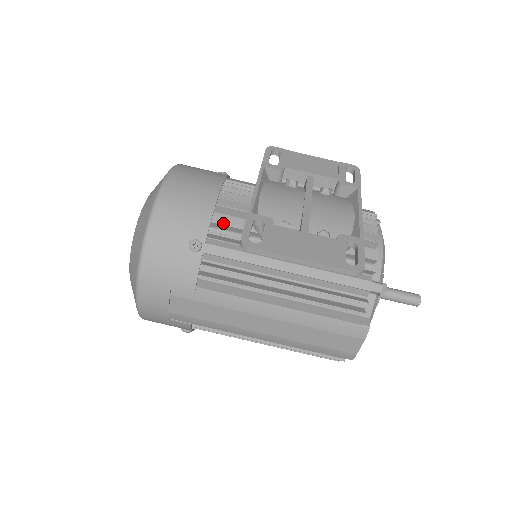
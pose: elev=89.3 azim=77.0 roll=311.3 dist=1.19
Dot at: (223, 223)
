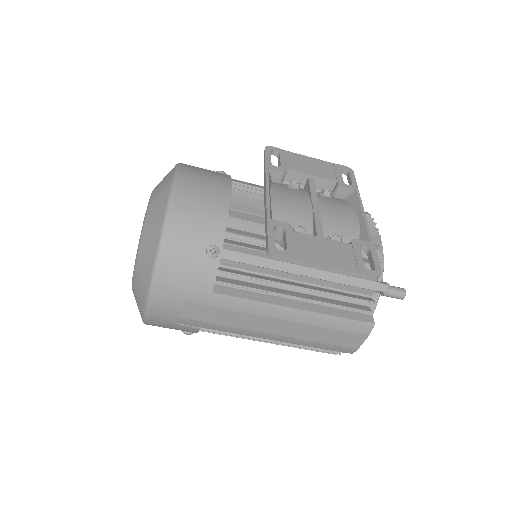
Dot at: (238, 228)
